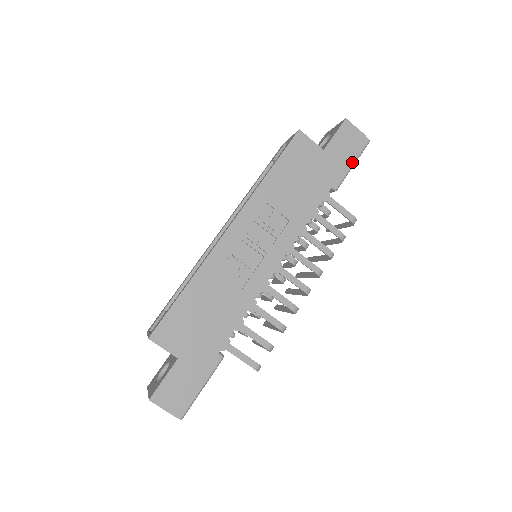
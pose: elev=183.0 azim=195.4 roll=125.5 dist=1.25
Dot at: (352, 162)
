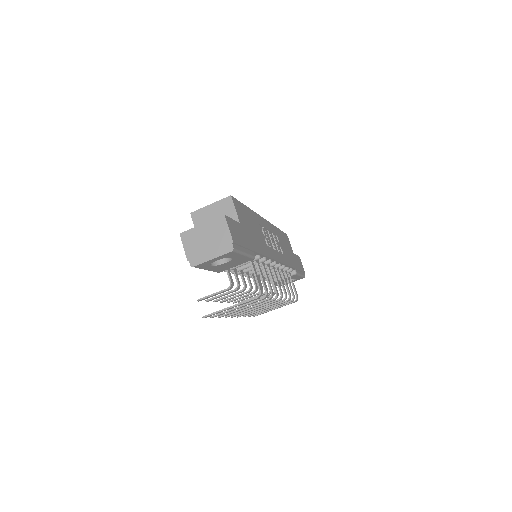
Dot at: (301, 273)
